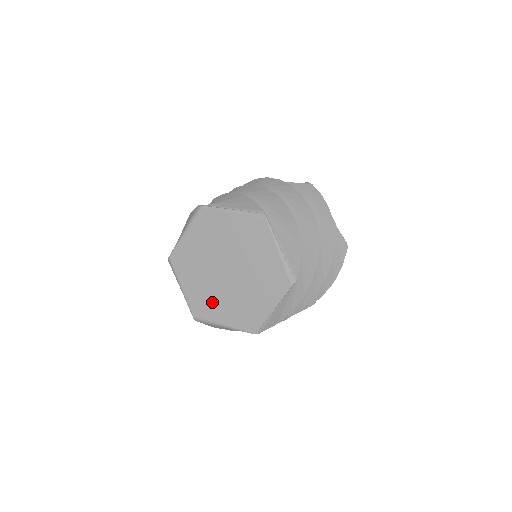
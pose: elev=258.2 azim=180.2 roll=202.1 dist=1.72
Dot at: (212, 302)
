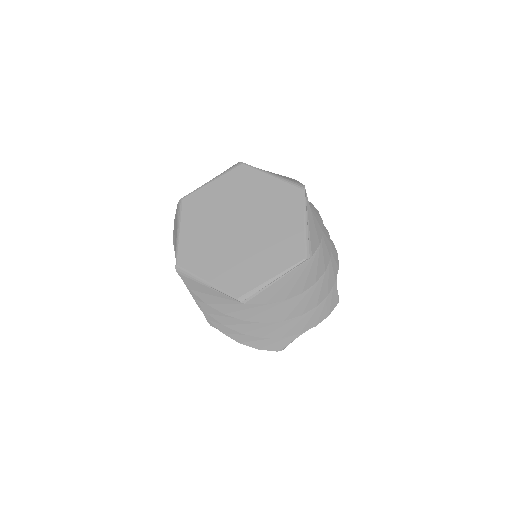
Dot at: (246, 267)
